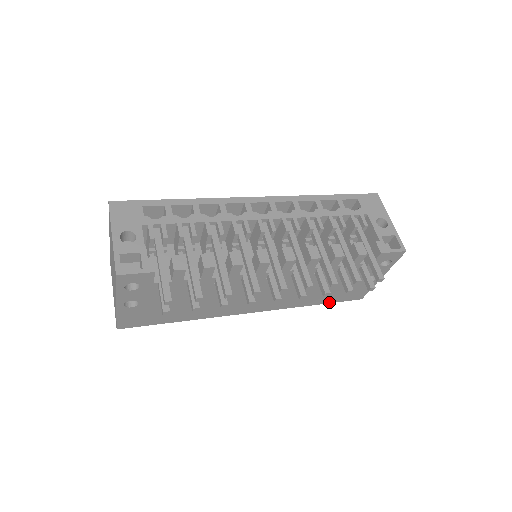
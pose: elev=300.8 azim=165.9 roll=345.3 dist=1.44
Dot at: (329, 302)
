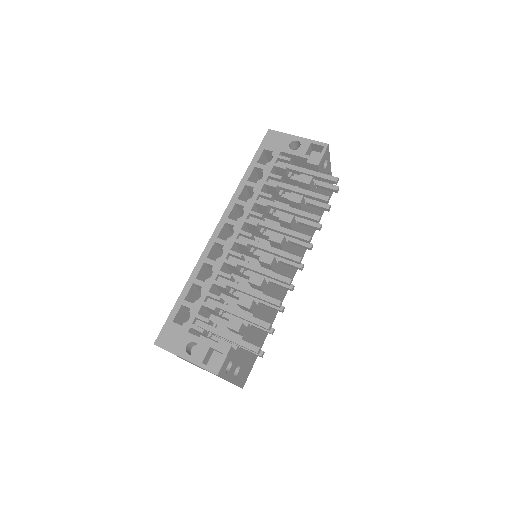
Dot at: occluded
